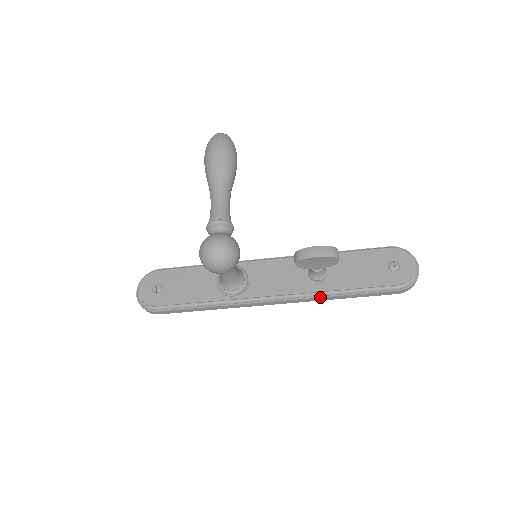
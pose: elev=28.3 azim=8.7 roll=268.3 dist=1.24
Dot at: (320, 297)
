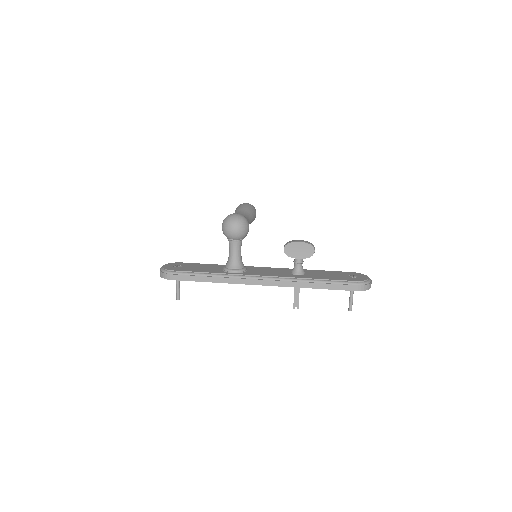
Dot at: (297, 281)
